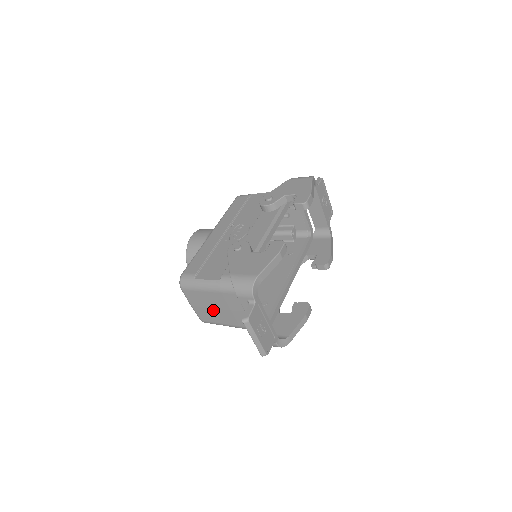
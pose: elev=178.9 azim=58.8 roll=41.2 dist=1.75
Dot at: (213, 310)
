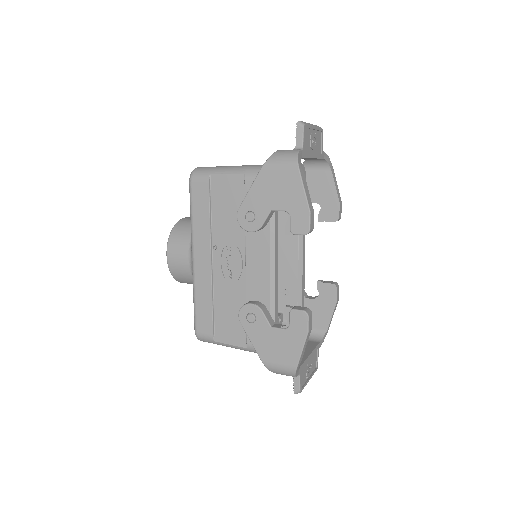
Dot at: occluded
